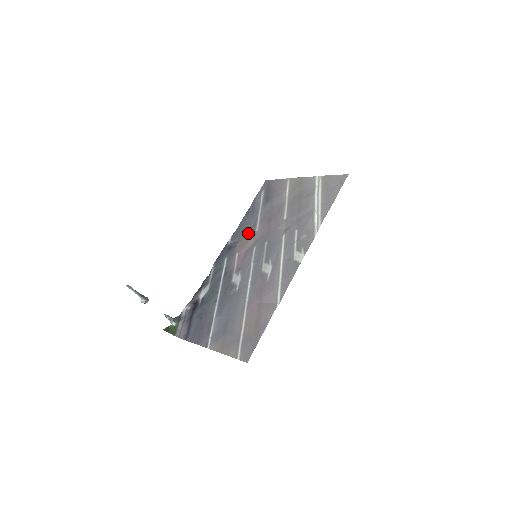
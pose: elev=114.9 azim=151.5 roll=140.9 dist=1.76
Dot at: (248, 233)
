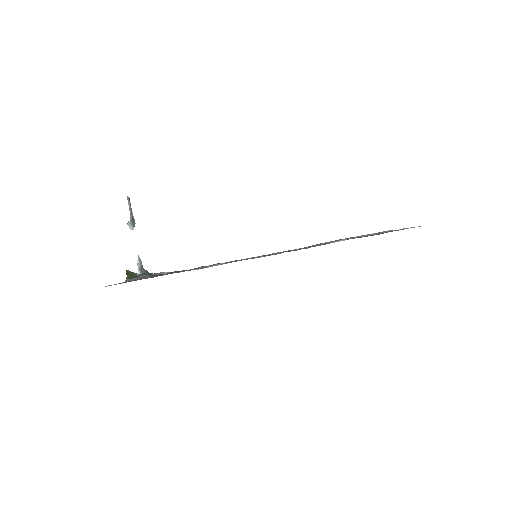
Dot at: occluded
